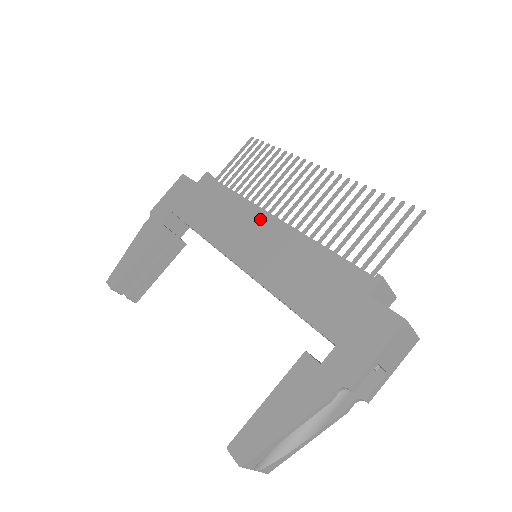
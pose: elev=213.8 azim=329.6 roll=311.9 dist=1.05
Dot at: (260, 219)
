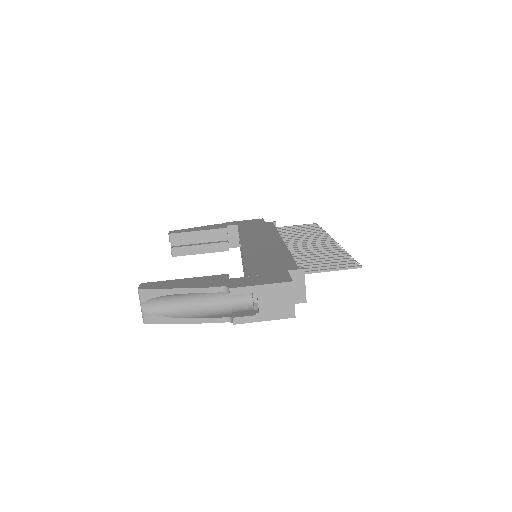
Dot at: (276, 239)
